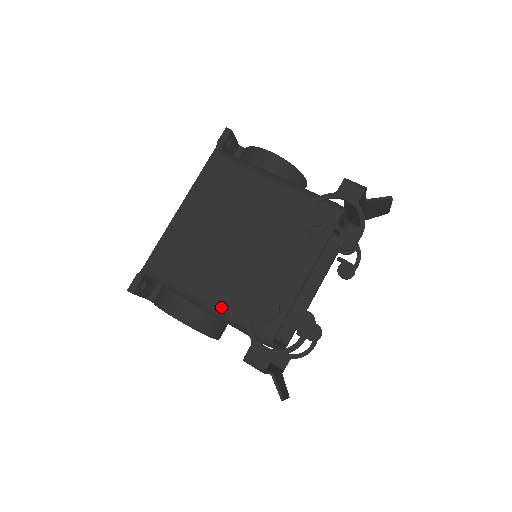
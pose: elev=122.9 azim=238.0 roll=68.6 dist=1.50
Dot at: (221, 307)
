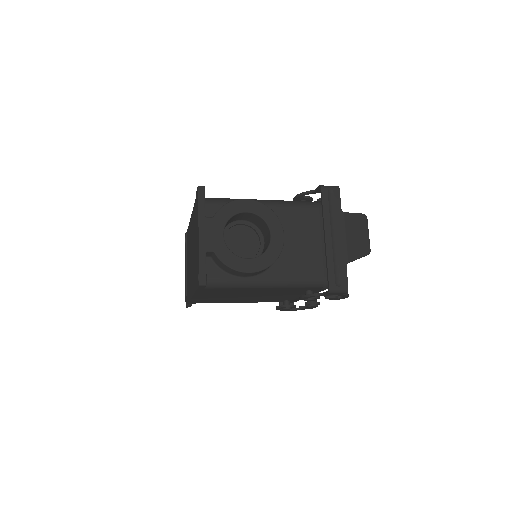
Dot at: occluded
